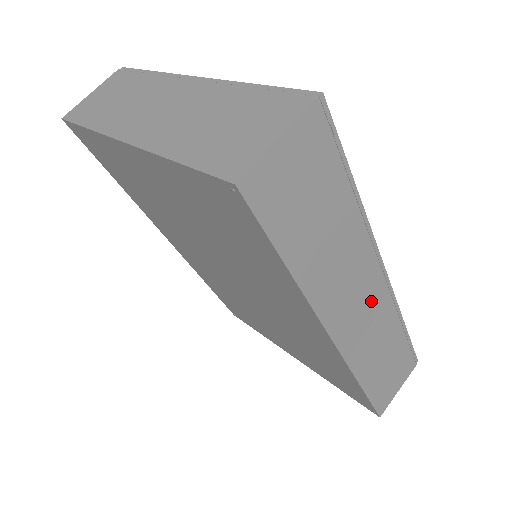
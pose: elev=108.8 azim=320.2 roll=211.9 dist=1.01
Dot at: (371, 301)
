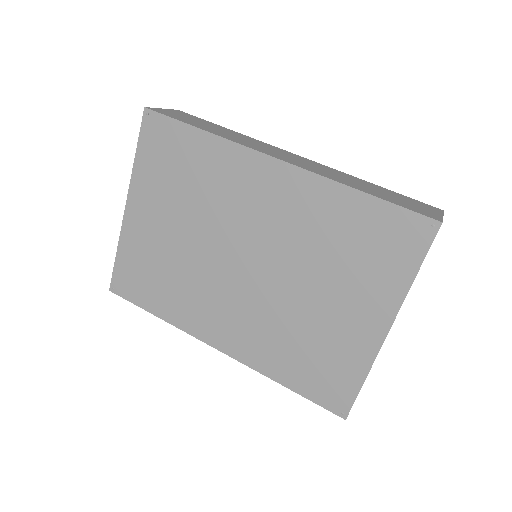
Dot at: (300, 160)
